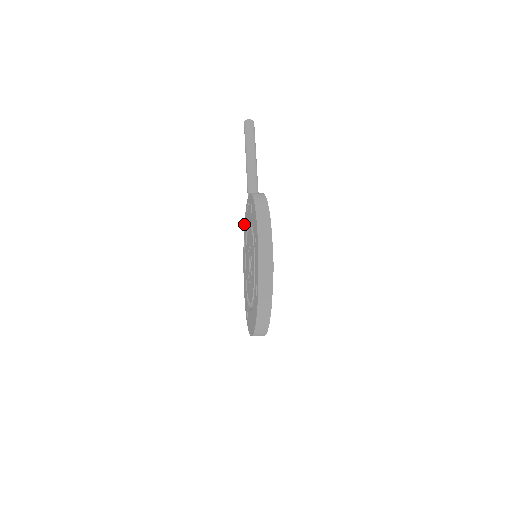
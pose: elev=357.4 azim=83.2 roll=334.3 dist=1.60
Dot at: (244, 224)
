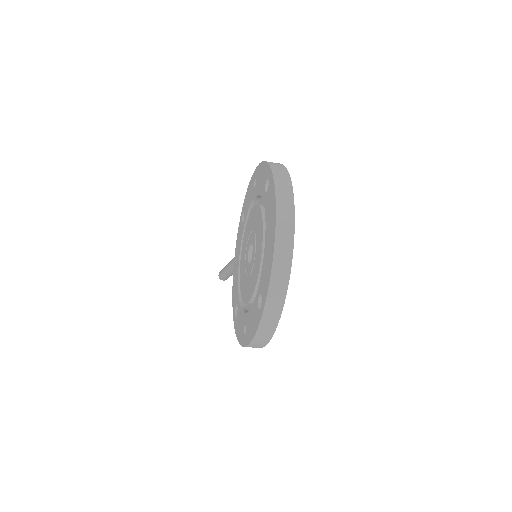
Dot at: (232, 303)
